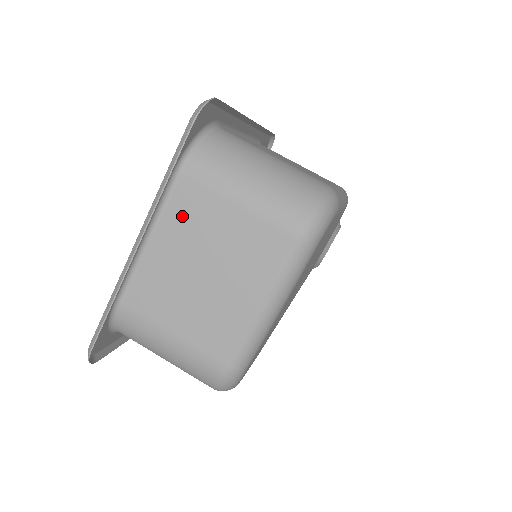
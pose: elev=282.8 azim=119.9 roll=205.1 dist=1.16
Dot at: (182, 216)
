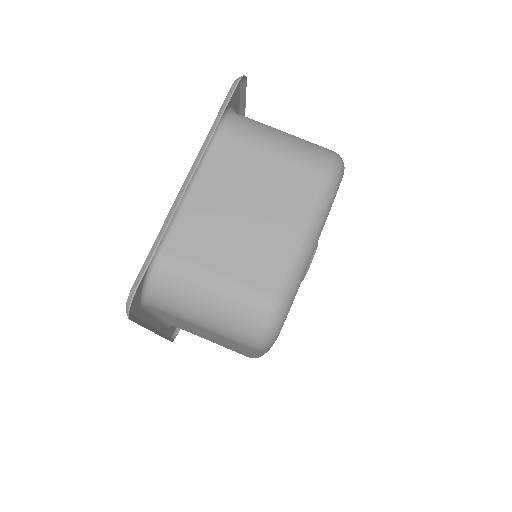
Dot at: (223, 165)
